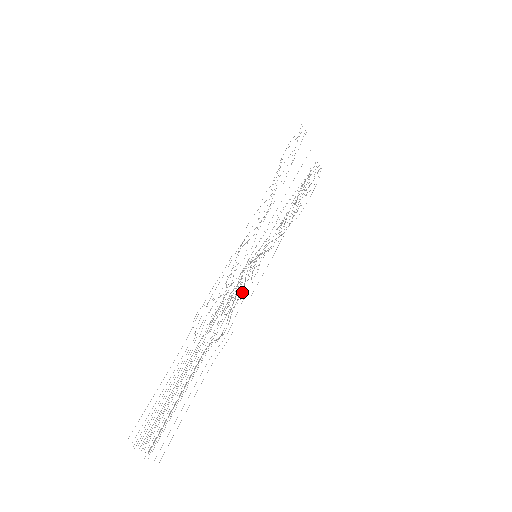
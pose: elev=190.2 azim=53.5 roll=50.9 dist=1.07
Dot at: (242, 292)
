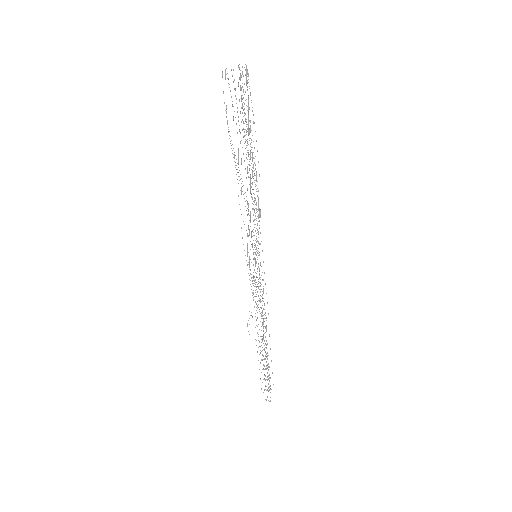
Dot at: occluded
